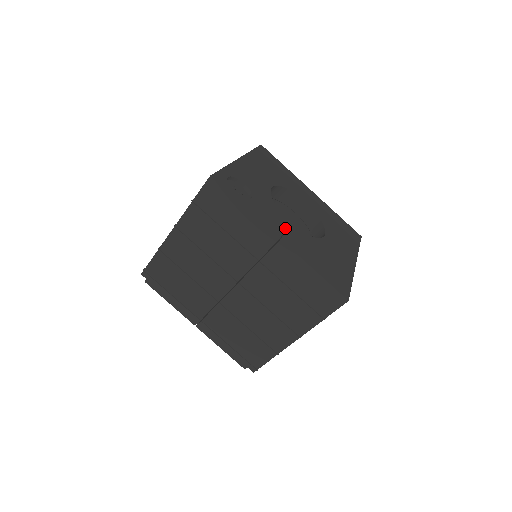
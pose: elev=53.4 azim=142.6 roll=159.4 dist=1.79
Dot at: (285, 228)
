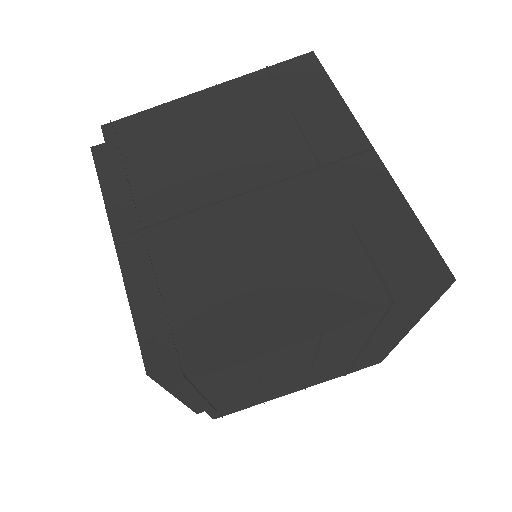
Dot at: occluded
